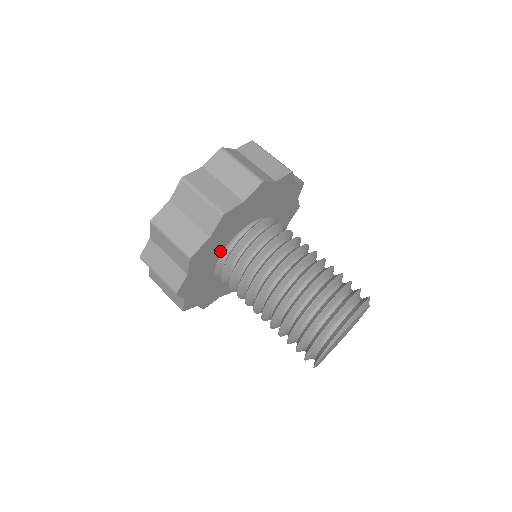
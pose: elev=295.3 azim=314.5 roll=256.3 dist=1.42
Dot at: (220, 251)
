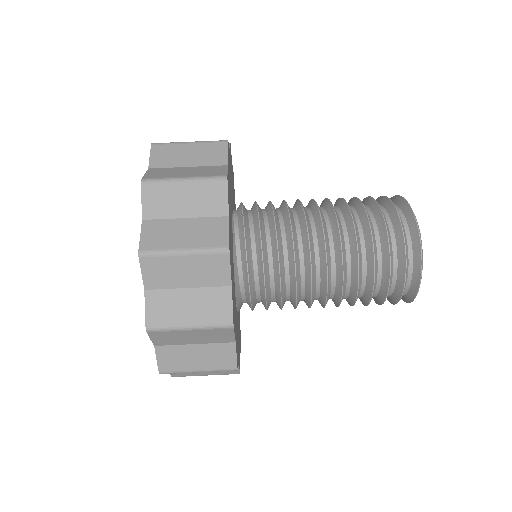
Dot at: (232, 254)
